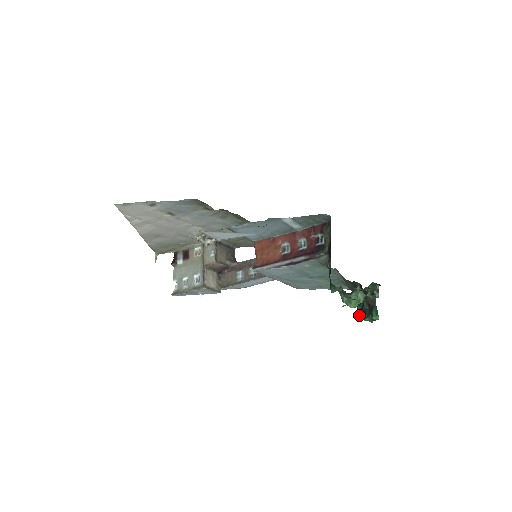
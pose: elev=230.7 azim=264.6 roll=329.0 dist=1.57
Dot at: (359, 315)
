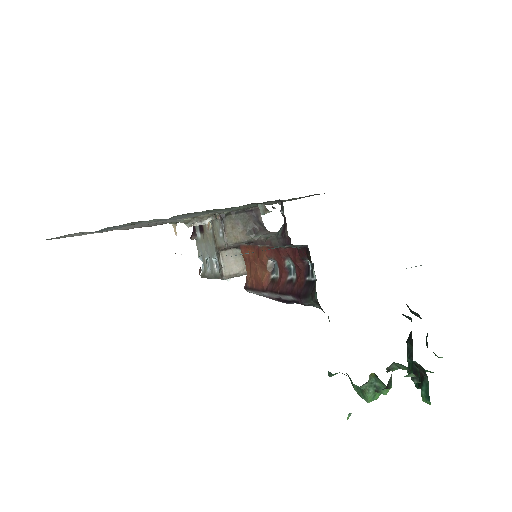
Dot at: (408, 374)
